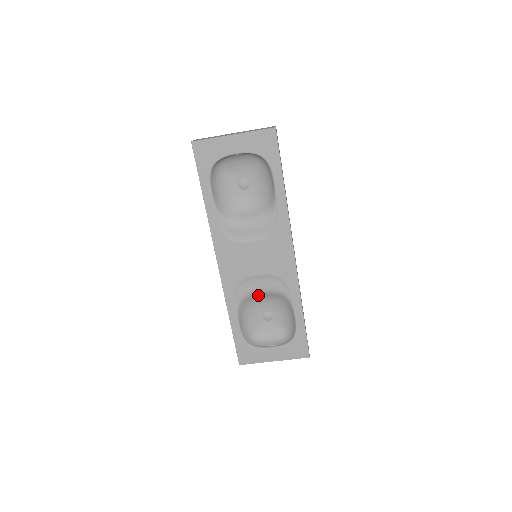
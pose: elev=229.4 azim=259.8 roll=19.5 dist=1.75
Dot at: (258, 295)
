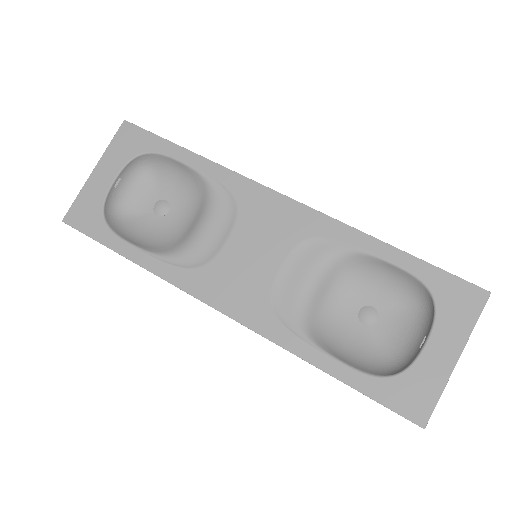
Dot at: (315, 296)
